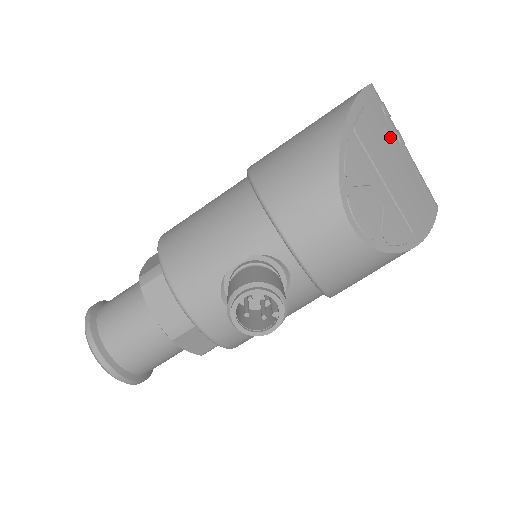
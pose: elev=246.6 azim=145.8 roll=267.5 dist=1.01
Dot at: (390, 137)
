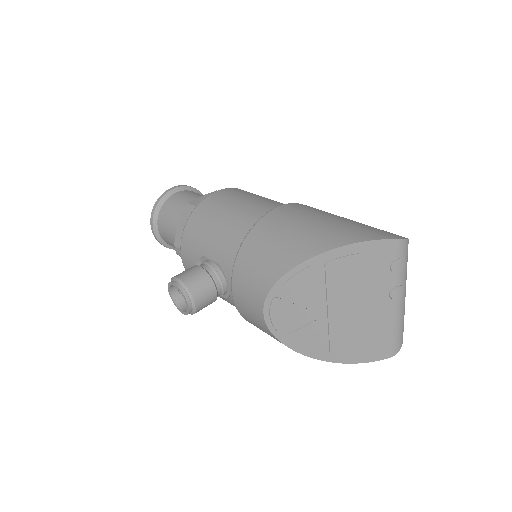
Dot at: (377, 286)
